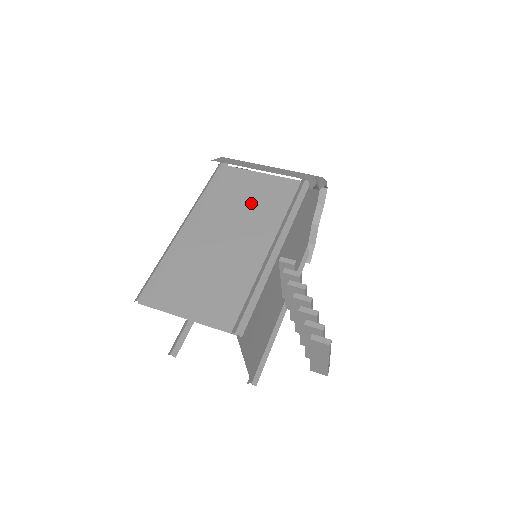
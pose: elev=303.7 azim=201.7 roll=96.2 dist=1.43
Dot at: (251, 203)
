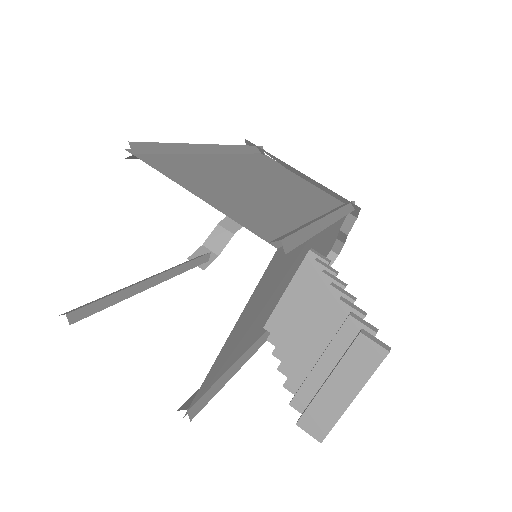
Dot at: (292, 183)
